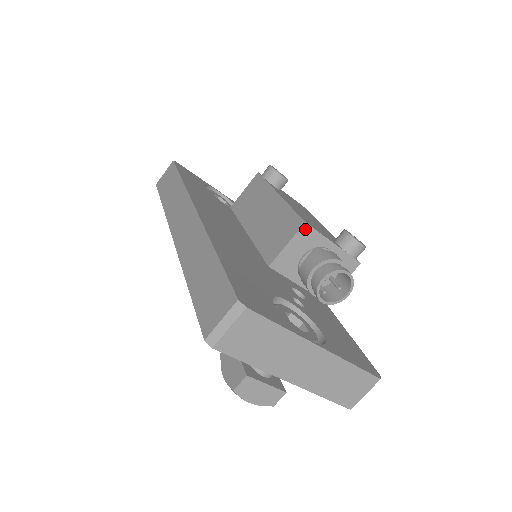
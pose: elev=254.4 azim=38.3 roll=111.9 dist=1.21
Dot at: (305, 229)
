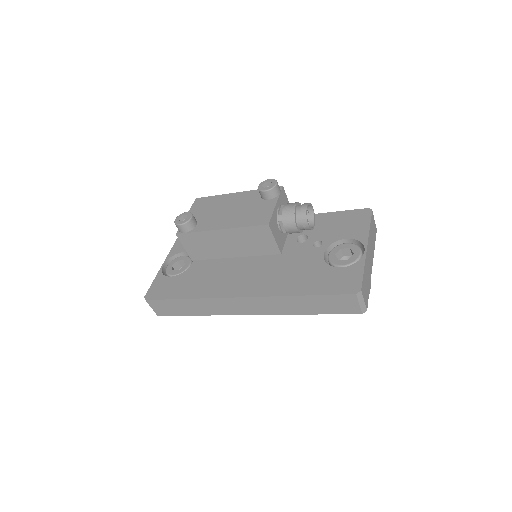
Dot at: (270, 225)
